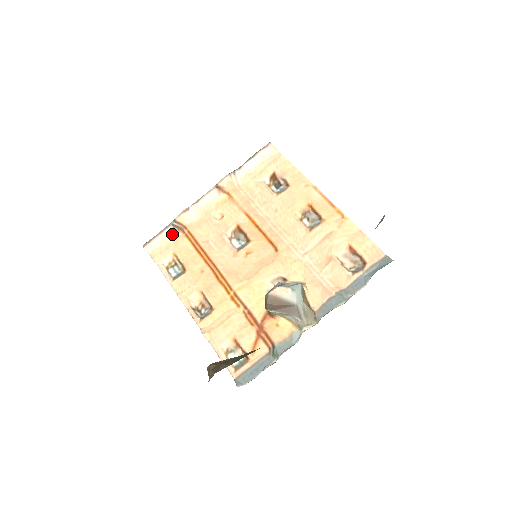
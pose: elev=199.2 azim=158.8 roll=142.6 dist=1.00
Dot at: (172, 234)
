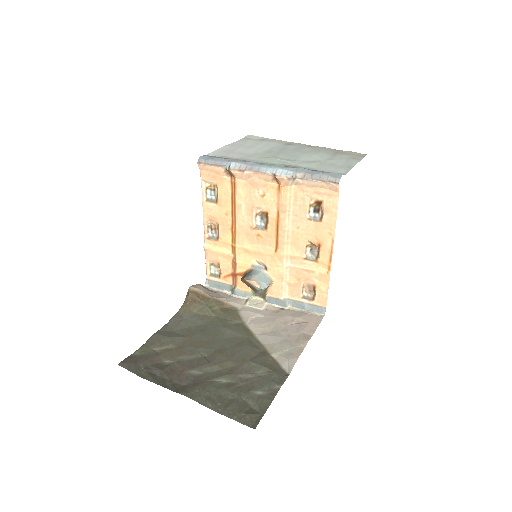
Dot at: (223, 173)
